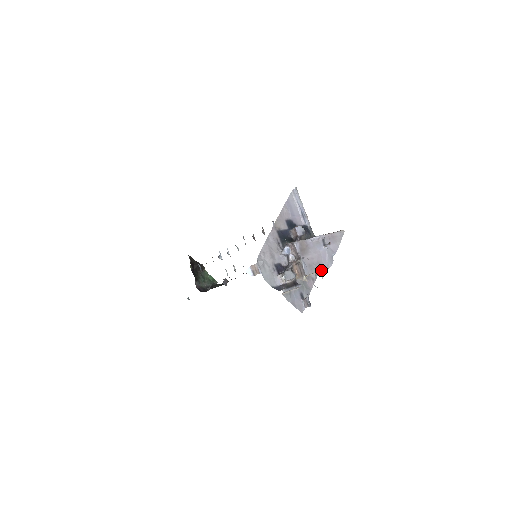
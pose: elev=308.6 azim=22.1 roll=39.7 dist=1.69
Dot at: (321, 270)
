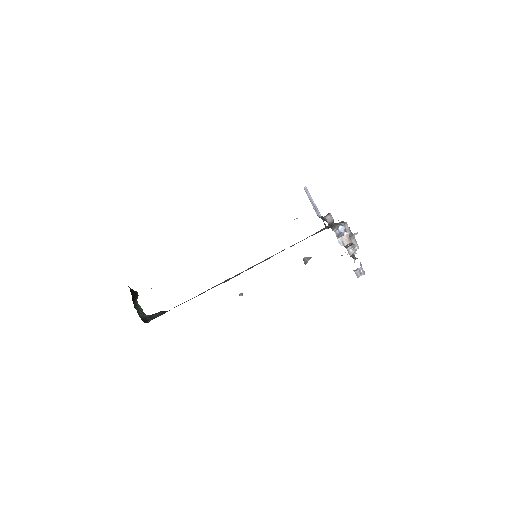
Dot at: occluded
